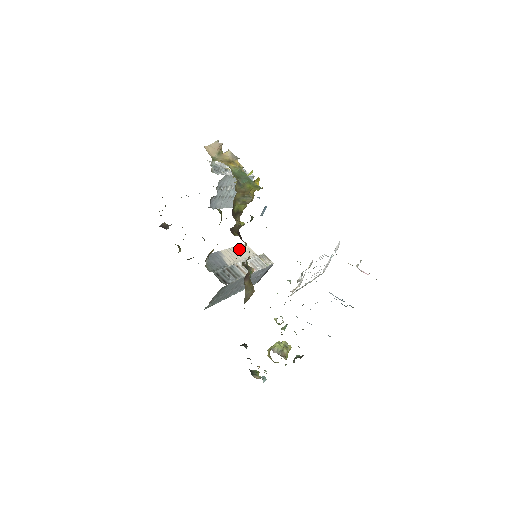
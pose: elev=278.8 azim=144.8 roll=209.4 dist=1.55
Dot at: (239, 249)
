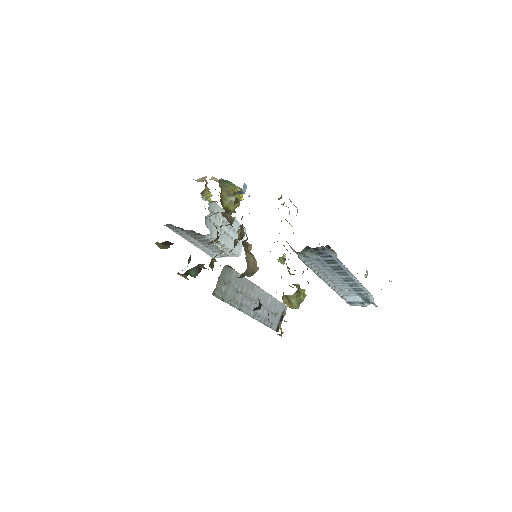
Dot at: occluded
